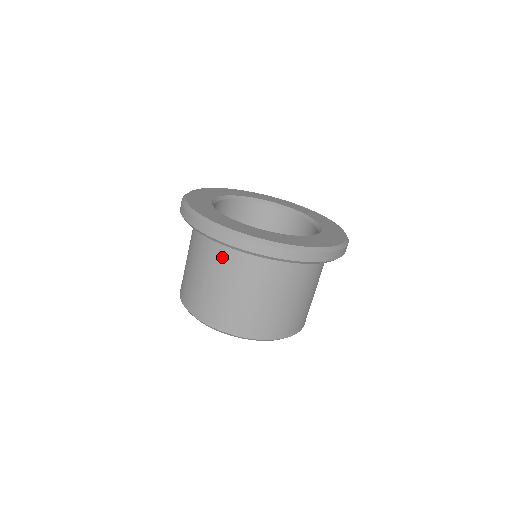
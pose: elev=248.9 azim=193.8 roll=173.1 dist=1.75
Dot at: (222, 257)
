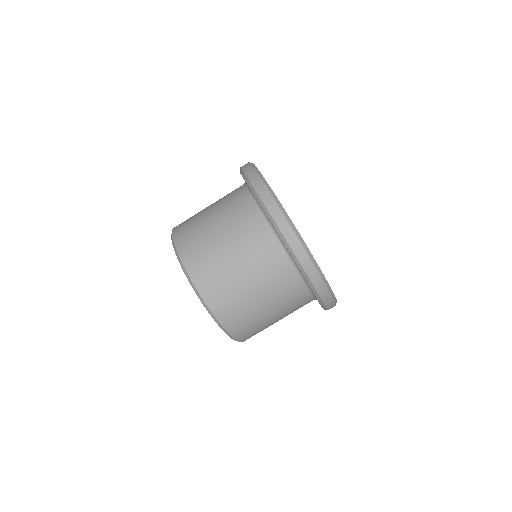
Dot at: (232, 191)
